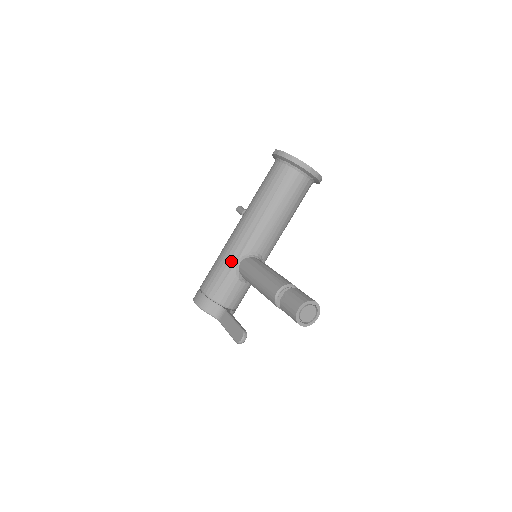
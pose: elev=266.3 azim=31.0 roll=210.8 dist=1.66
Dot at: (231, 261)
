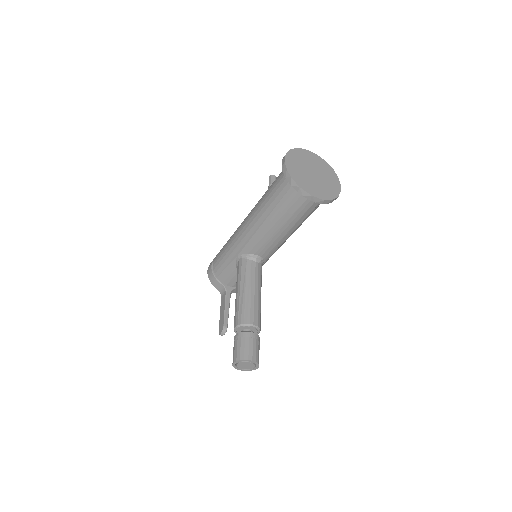
Dot at: (232, 254)
